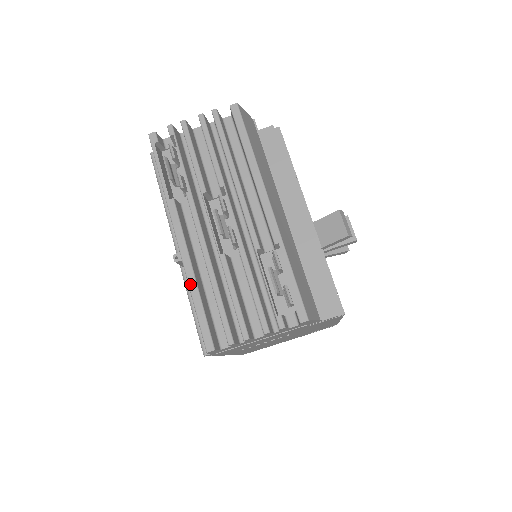
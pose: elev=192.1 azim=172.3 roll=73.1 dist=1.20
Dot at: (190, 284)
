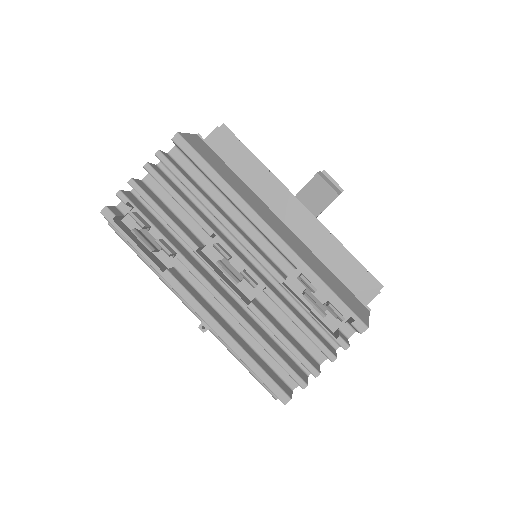
Dot at: (233, 348)
